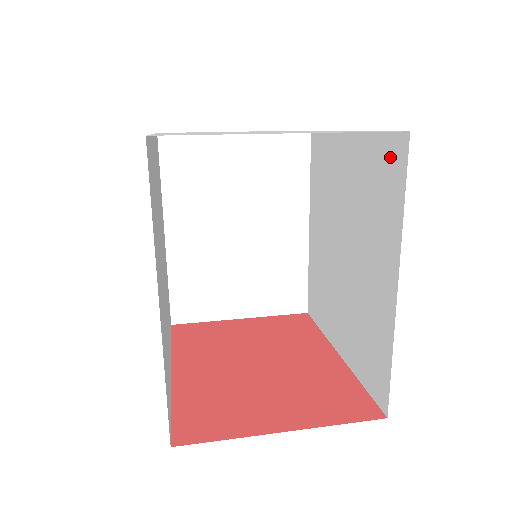
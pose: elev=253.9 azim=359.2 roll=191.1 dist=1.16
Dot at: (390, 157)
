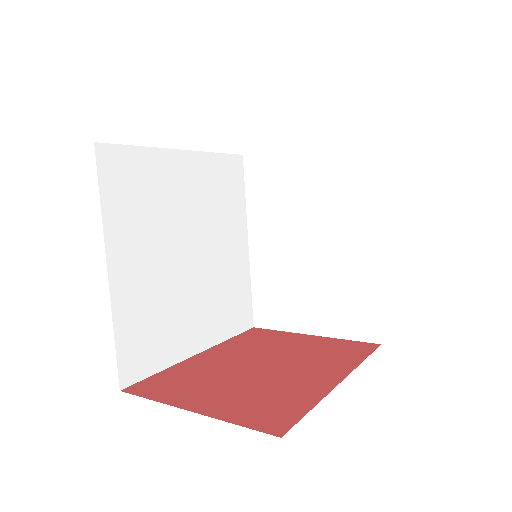
Dot at: occluded
